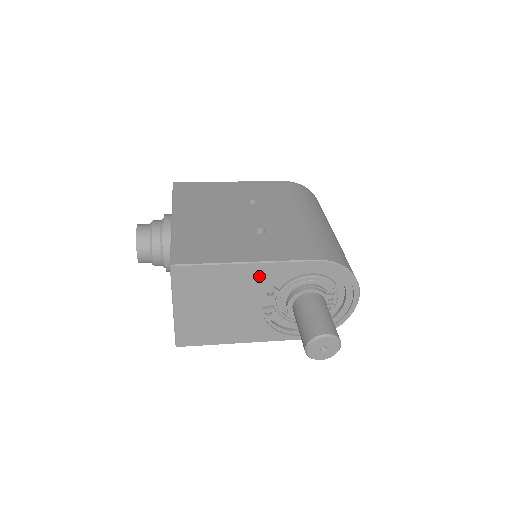
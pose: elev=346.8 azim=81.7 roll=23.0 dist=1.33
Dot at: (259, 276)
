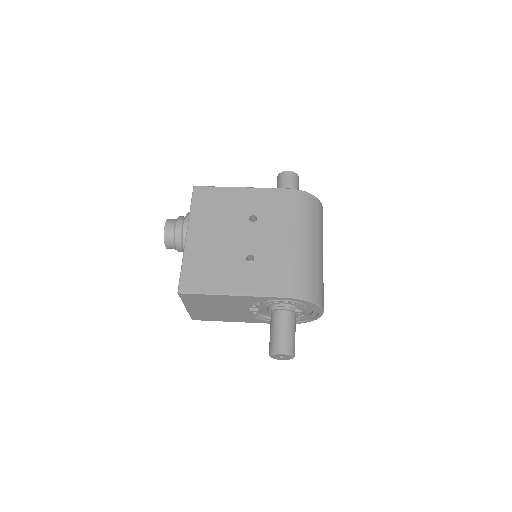
Dot at: (243, 300)
